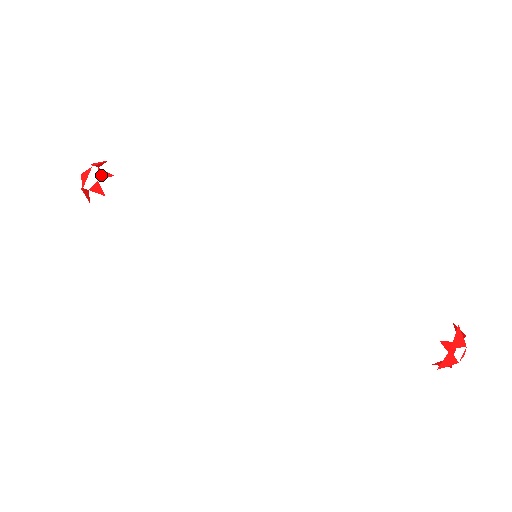
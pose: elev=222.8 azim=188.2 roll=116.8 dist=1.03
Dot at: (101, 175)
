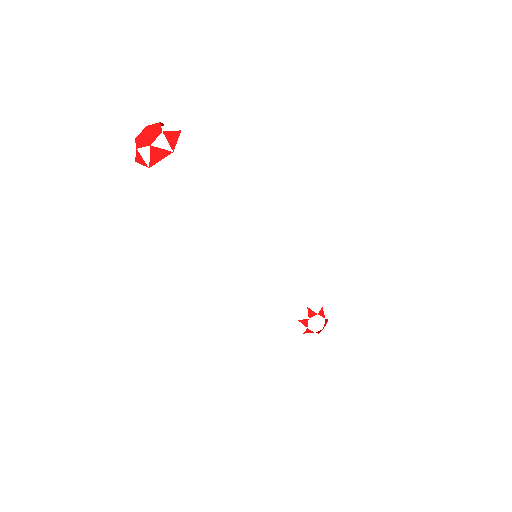
Dot at: (154, 124)
